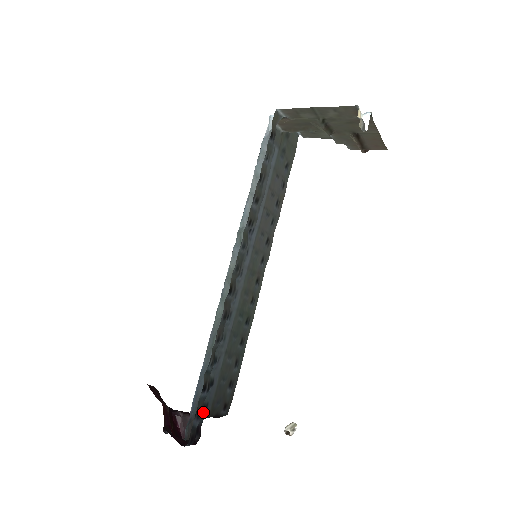
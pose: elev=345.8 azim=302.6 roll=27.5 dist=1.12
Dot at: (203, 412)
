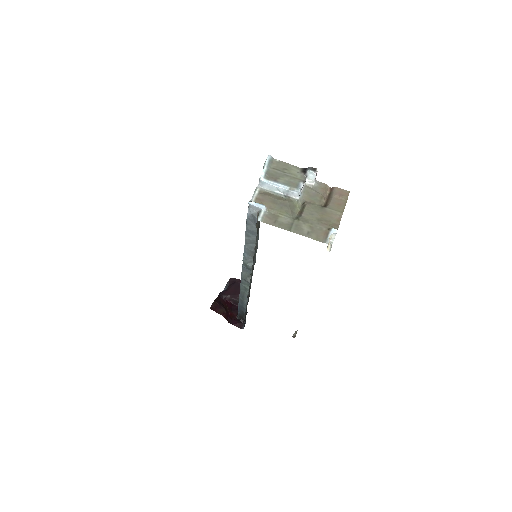
Dot at: occluded
